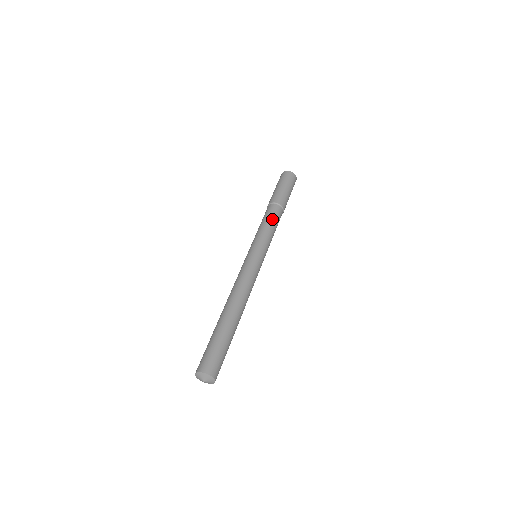
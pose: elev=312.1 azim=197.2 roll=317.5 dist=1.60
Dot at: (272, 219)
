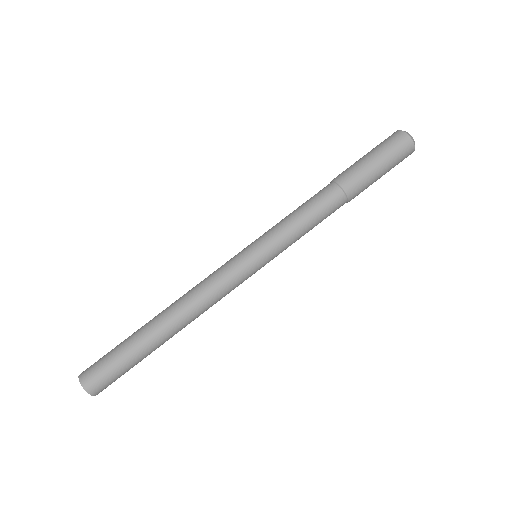
Dot at: (319, 221)
